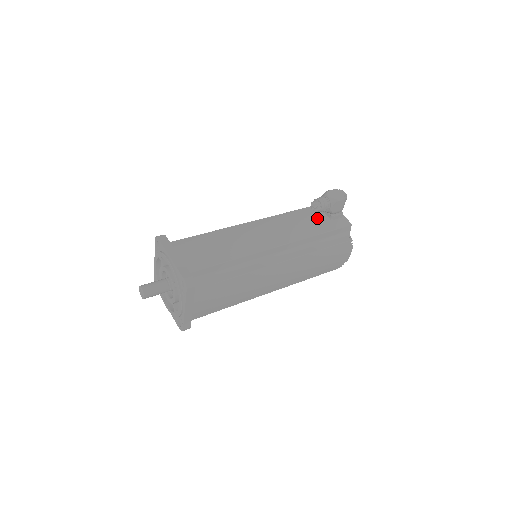
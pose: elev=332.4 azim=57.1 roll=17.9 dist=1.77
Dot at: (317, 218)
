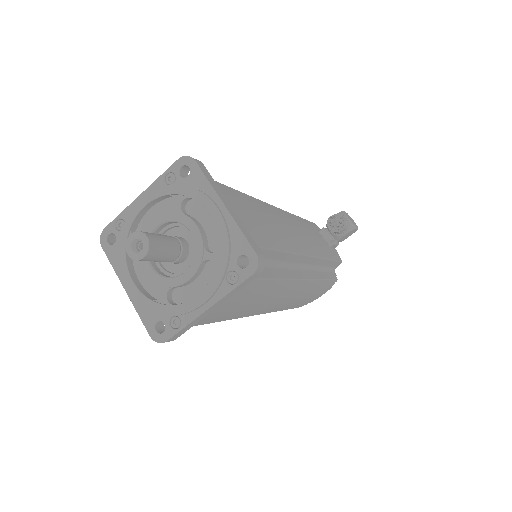
Dot at: (321, 238)
